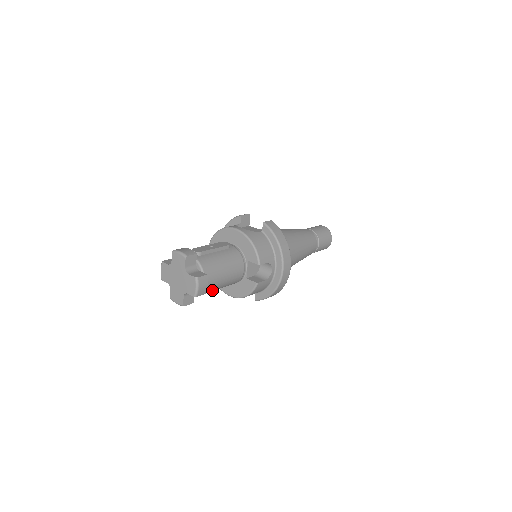
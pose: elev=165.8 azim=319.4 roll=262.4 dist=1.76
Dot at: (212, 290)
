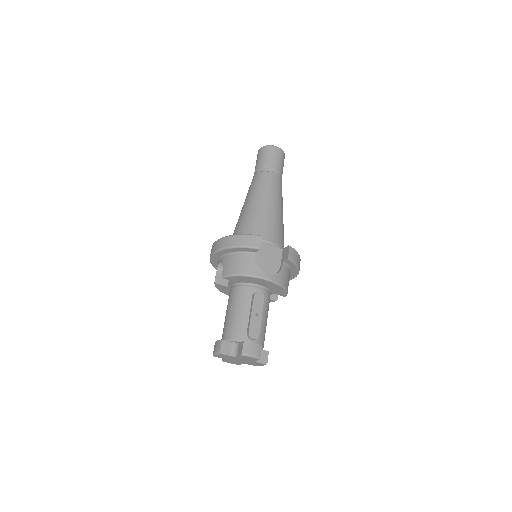
Dot at: occluded
